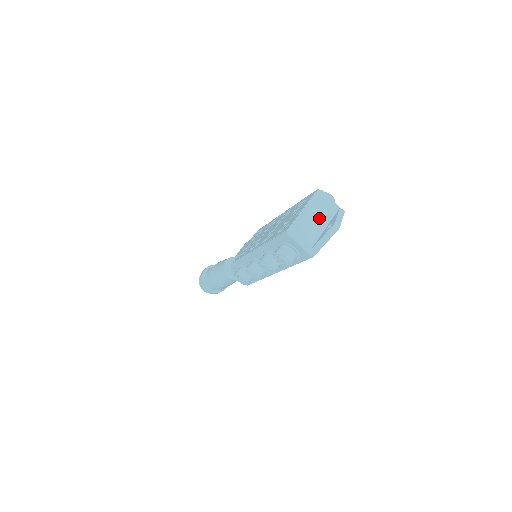
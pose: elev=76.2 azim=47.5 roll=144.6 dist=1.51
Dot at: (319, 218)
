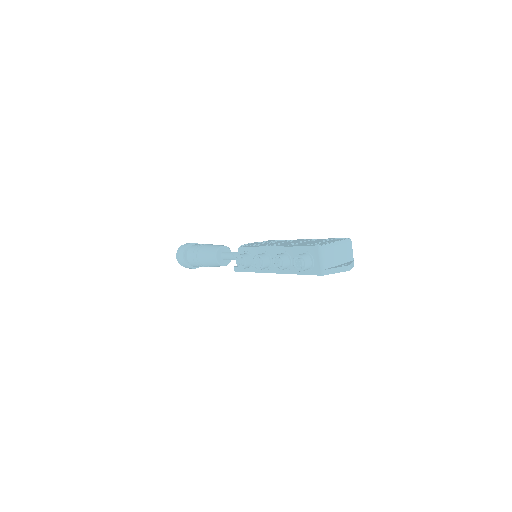
Dot at: (340, 255)
